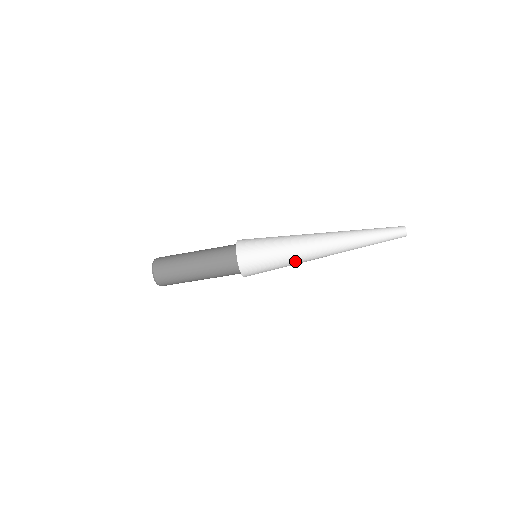
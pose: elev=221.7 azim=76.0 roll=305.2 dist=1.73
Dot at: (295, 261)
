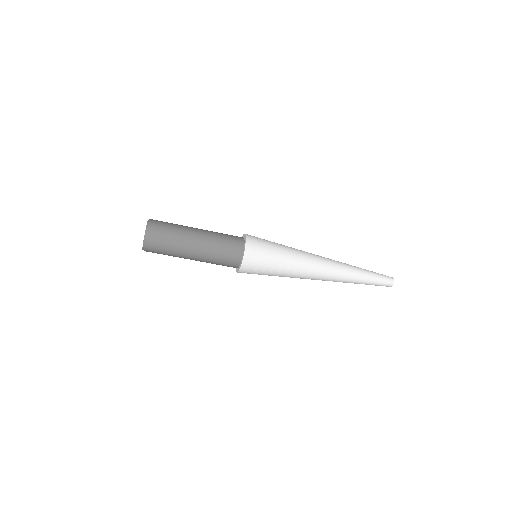
Dot at: (290, 277)
